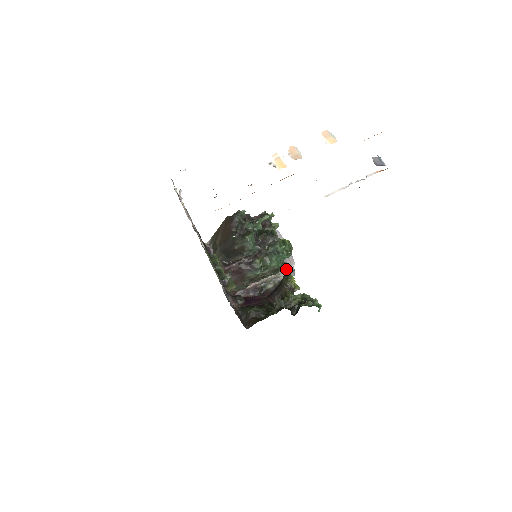
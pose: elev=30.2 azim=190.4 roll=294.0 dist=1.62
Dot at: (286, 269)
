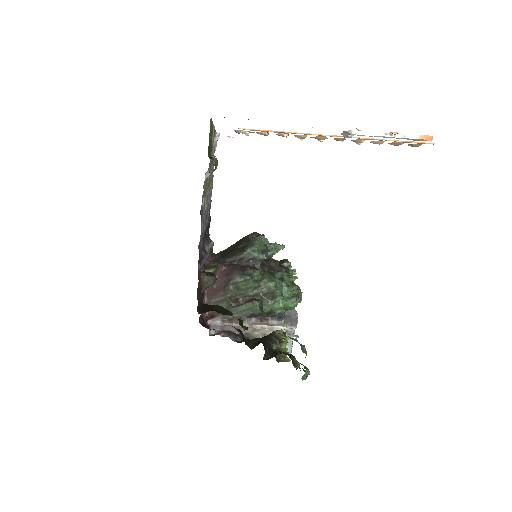
Dot at: (283, 327)
